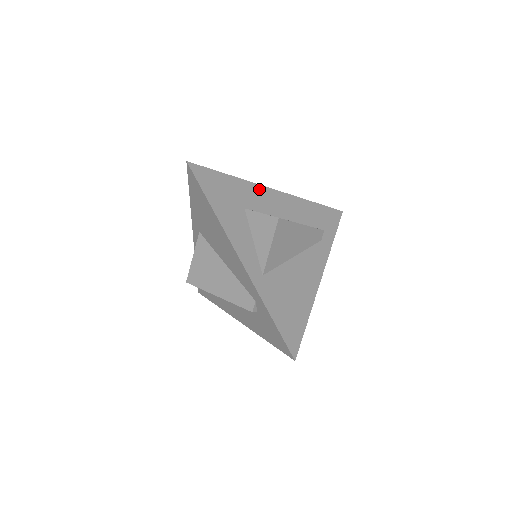
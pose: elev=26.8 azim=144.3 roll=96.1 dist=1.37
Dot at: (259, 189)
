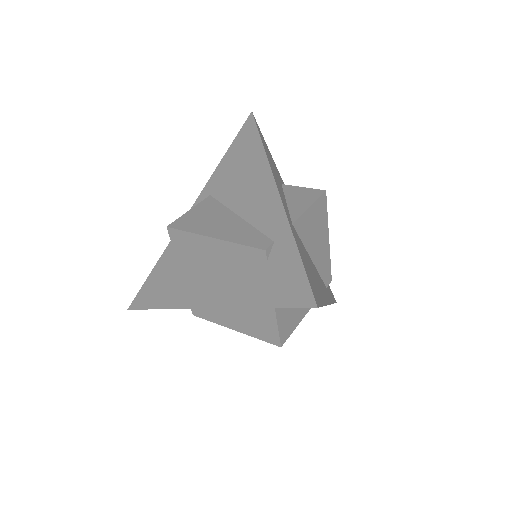
Dot at: occluded
